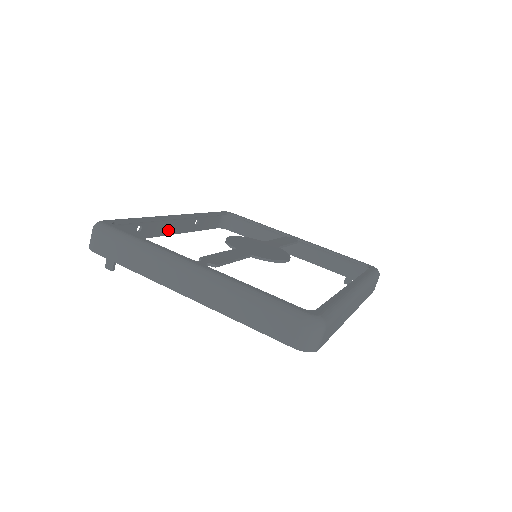
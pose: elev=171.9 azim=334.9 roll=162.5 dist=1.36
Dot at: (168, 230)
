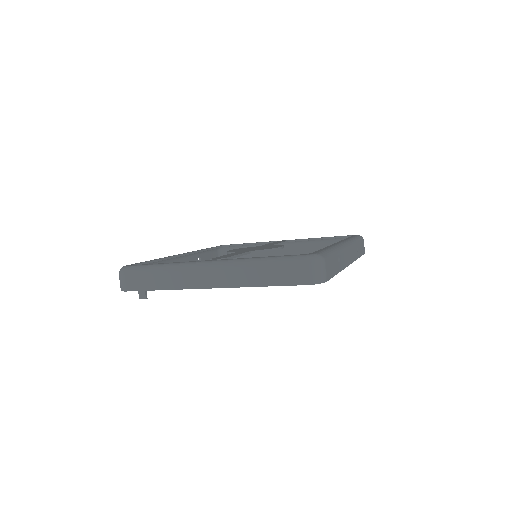
Dot at: occluded
